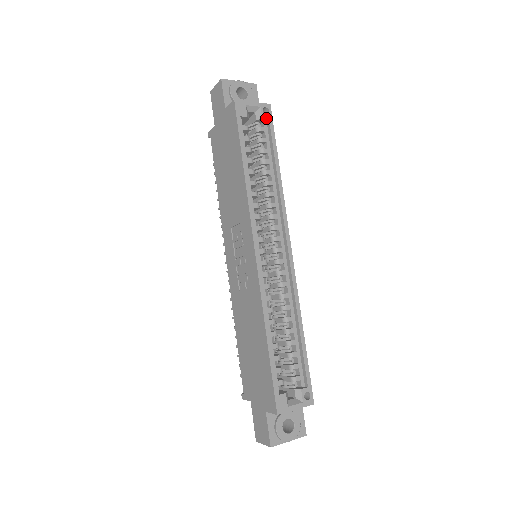
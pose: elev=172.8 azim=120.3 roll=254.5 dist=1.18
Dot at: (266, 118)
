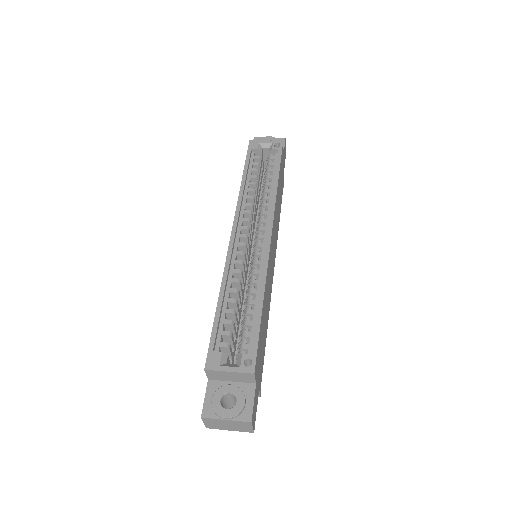
Dot at: (276, 149)
